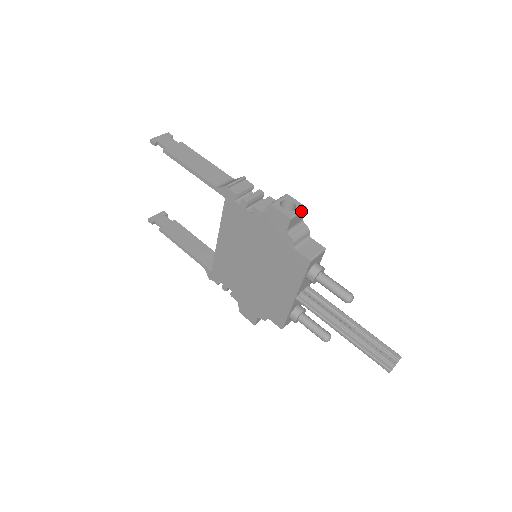
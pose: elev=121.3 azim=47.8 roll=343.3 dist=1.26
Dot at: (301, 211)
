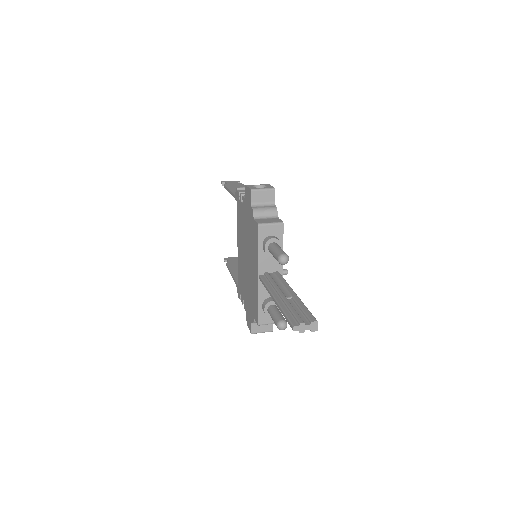
Dot at: (267, 189)
